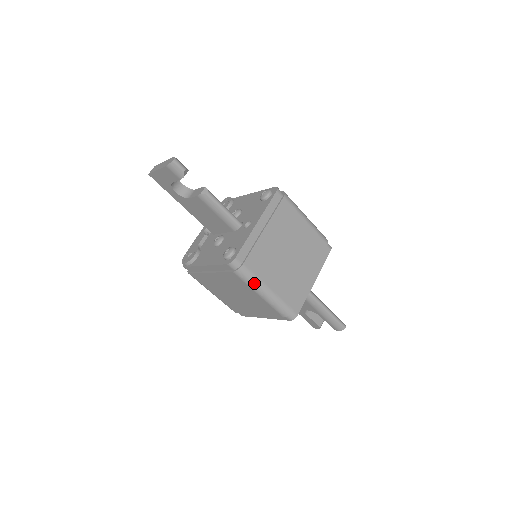
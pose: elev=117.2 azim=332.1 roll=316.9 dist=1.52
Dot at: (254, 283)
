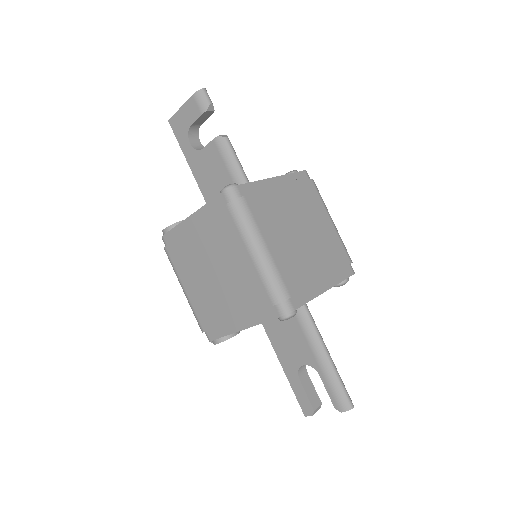
Dot at: (249, 229)
